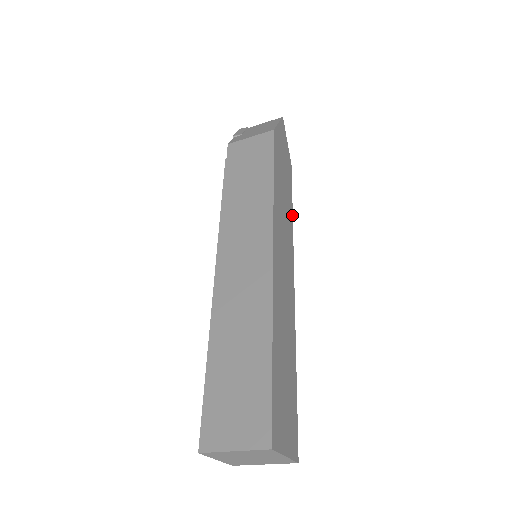
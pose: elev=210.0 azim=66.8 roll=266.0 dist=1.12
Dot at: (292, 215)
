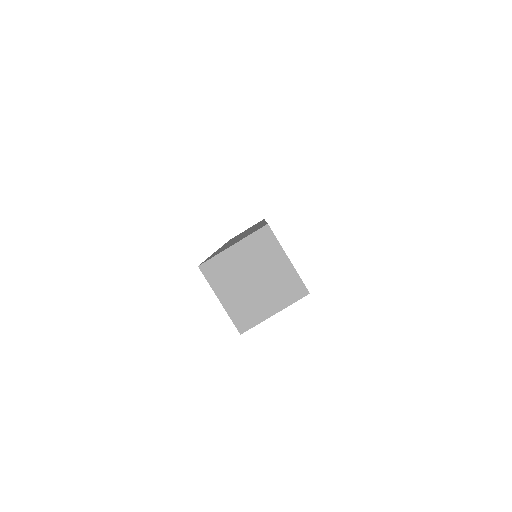
Dot at: occluded
